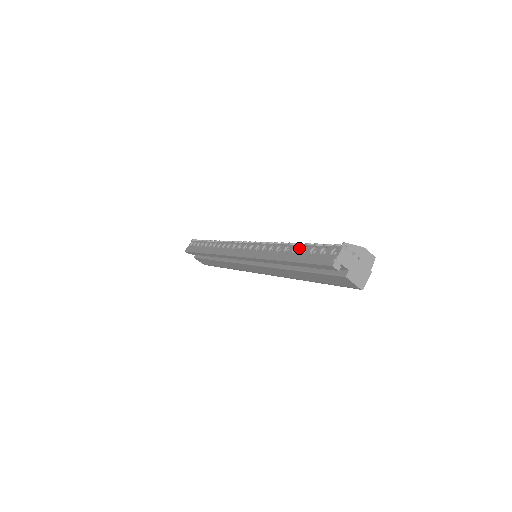
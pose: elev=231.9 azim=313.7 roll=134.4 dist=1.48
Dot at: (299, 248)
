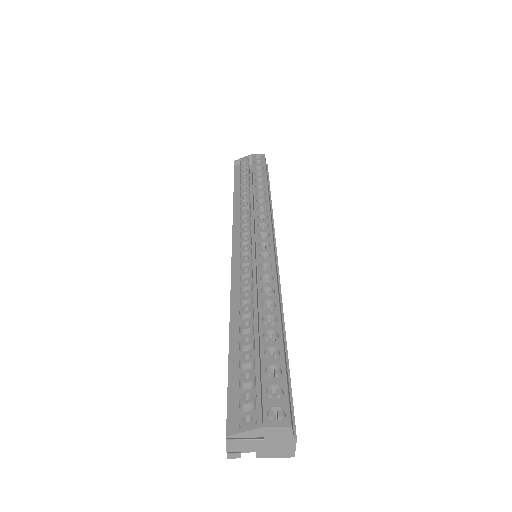
Dot at: (228, 360)
